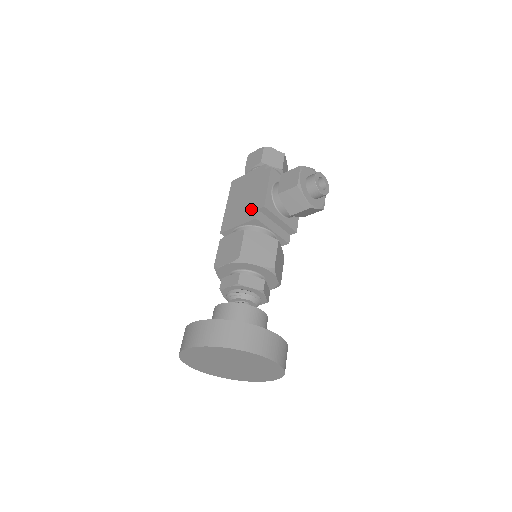
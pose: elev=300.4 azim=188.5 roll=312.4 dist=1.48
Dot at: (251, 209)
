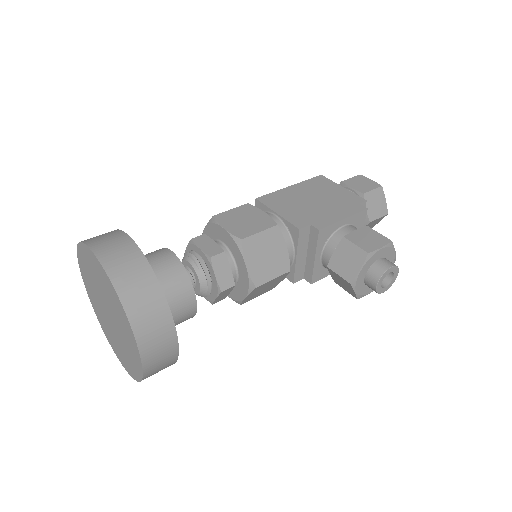
Dot at: (306, 216)
